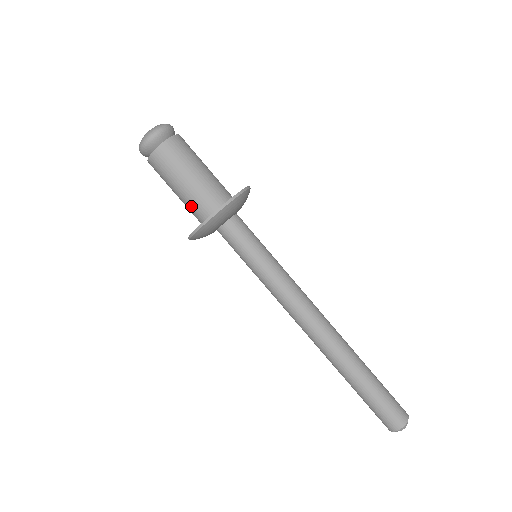
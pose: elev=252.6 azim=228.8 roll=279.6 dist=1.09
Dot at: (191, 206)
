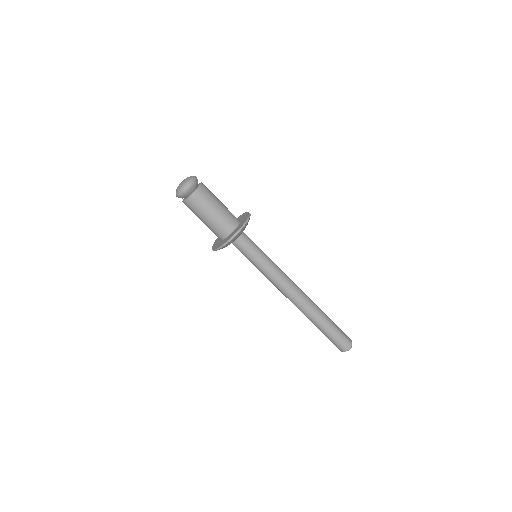
Dot at: (211, 230)
